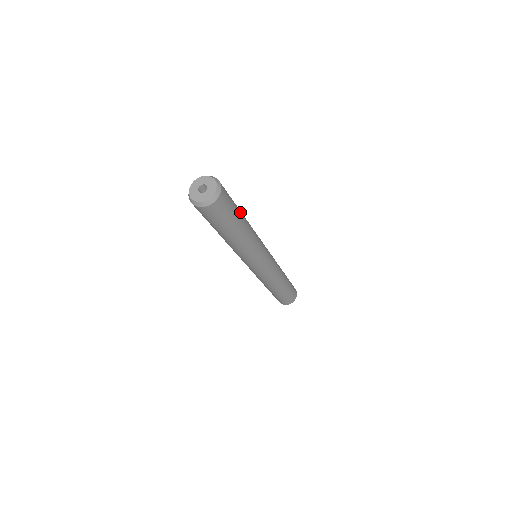
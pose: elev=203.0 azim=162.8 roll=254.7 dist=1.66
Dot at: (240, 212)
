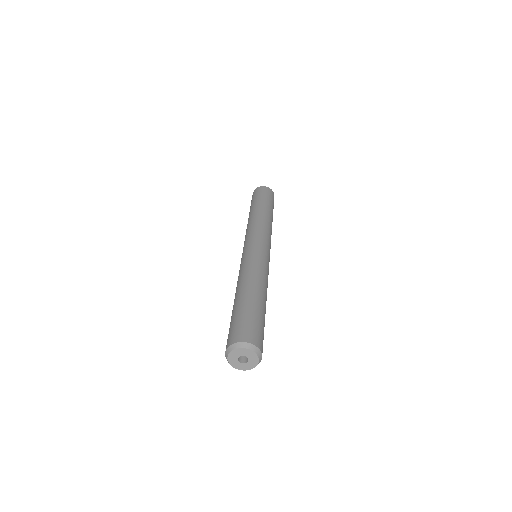
Dot at: occluded
